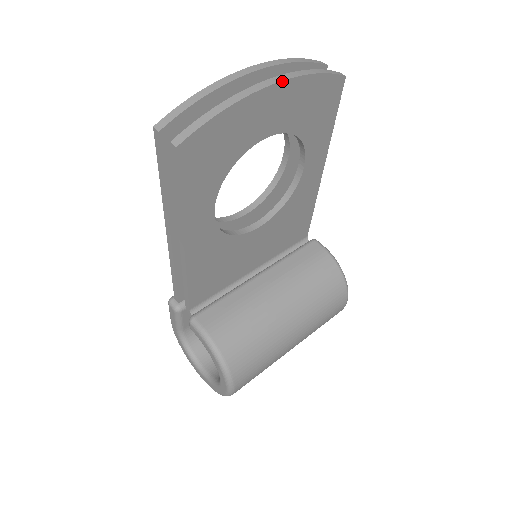
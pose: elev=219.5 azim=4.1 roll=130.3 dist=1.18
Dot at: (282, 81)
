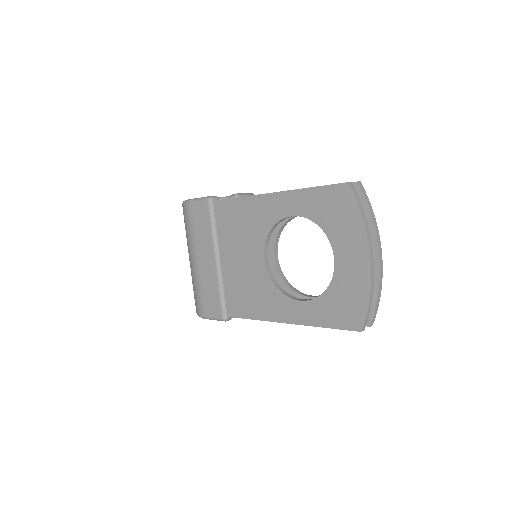
Dot at: occluded
